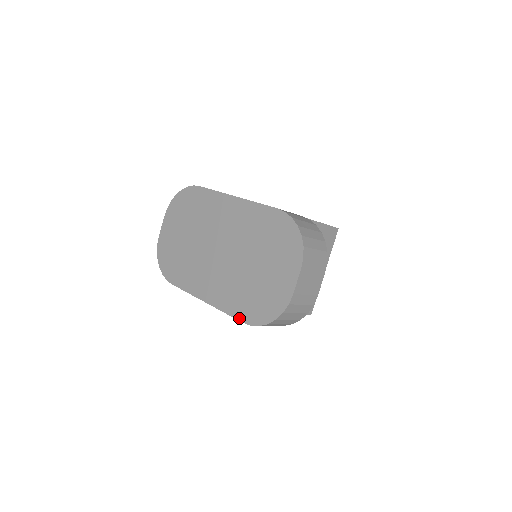
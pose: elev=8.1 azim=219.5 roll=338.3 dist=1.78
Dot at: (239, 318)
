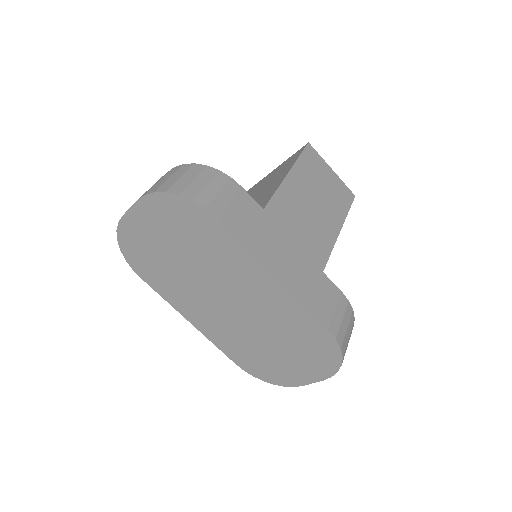
Dot at: (232, 359)
